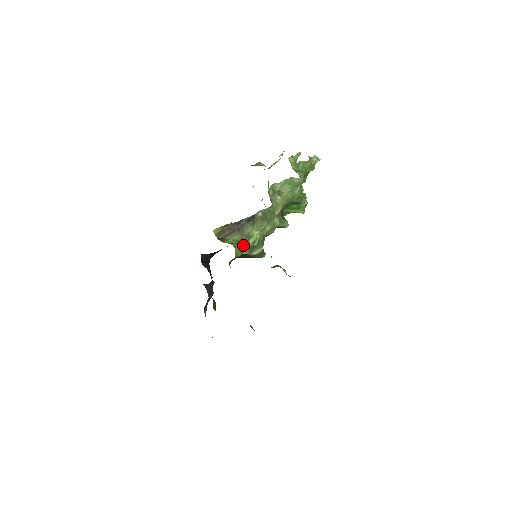
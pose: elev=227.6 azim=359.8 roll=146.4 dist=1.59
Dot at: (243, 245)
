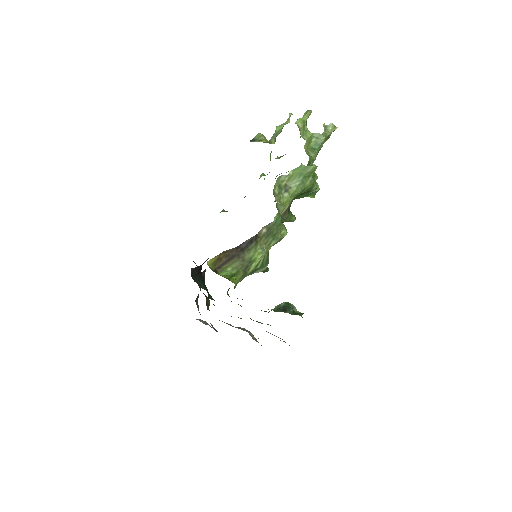
Dot at: (244, 272)
